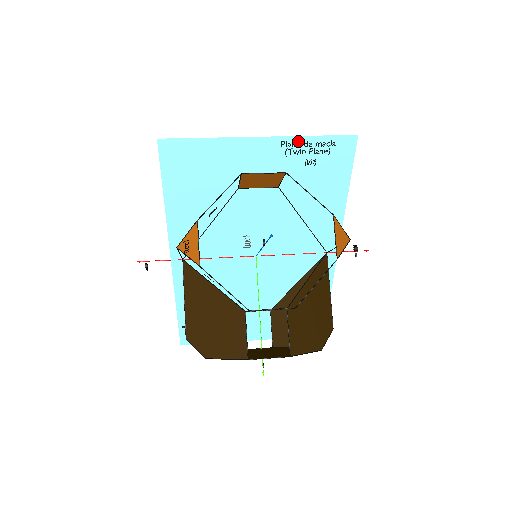
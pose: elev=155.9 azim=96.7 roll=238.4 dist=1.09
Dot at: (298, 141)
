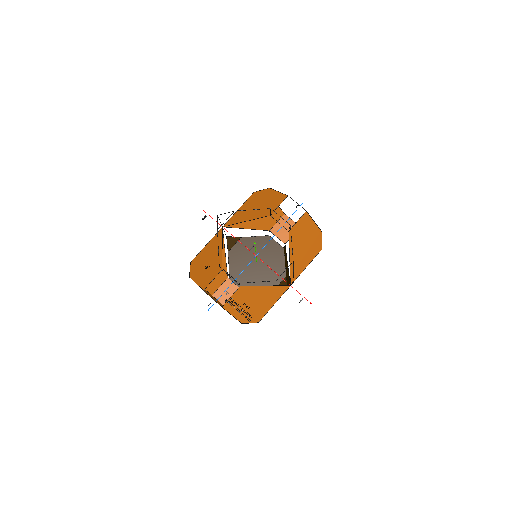
Dot at: occluded
